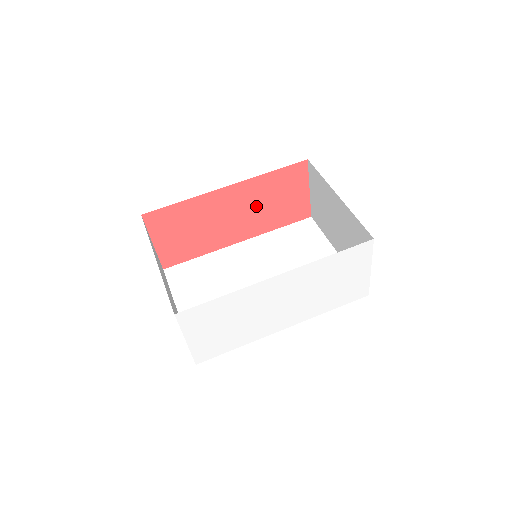
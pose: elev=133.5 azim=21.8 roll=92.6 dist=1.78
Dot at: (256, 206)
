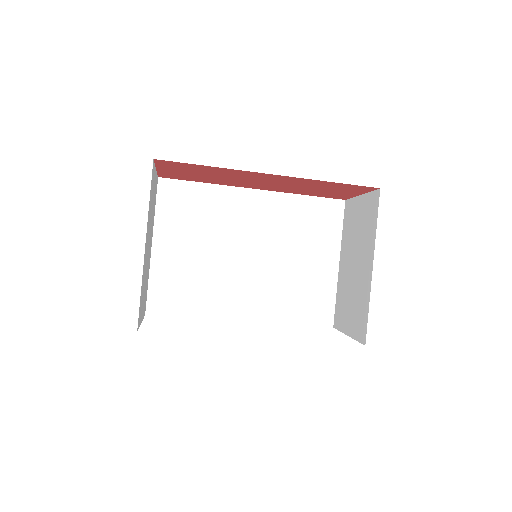
Dot at: (293, 185)
